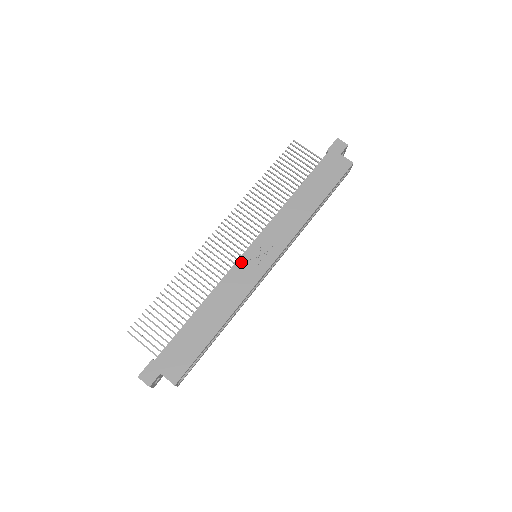
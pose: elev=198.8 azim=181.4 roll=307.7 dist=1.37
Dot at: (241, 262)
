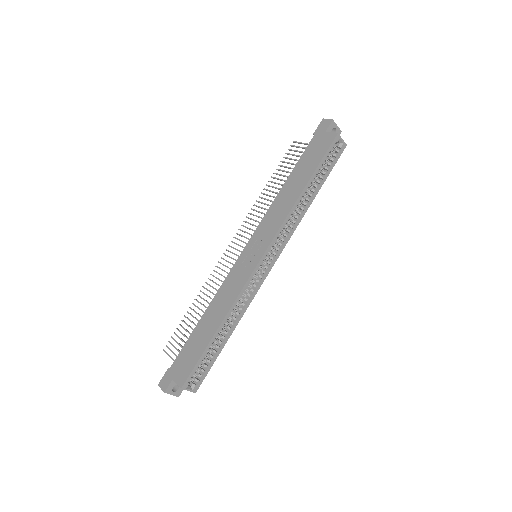
Dot at: (237, 264)
